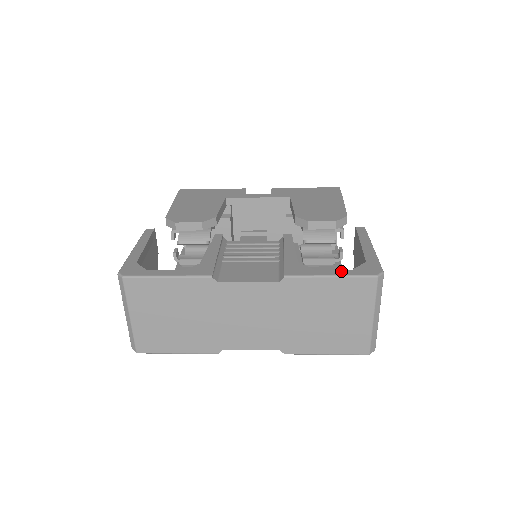
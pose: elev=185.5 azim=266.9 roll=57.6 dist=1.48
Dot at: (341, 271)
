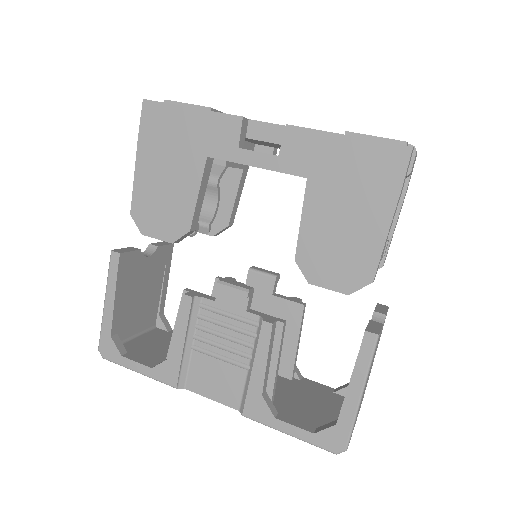
Dot at: (300, 432)
